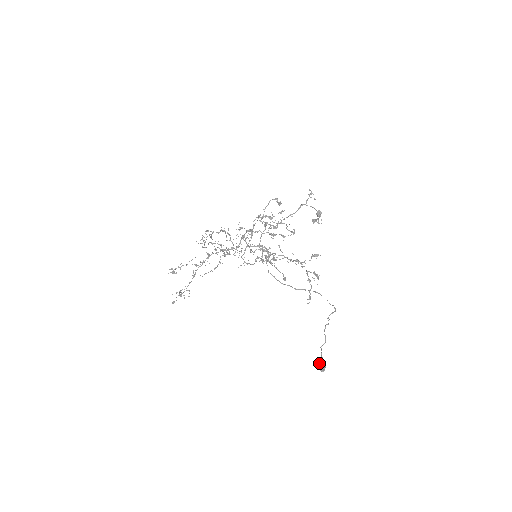
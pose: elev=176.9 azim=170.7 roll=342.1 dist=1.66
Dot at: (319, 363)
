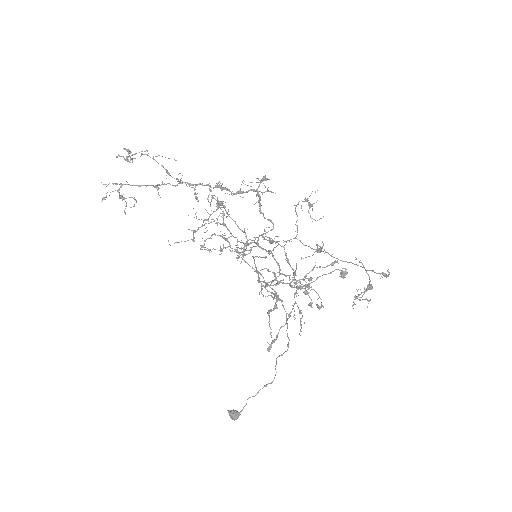
Dot at: (235, 415)
